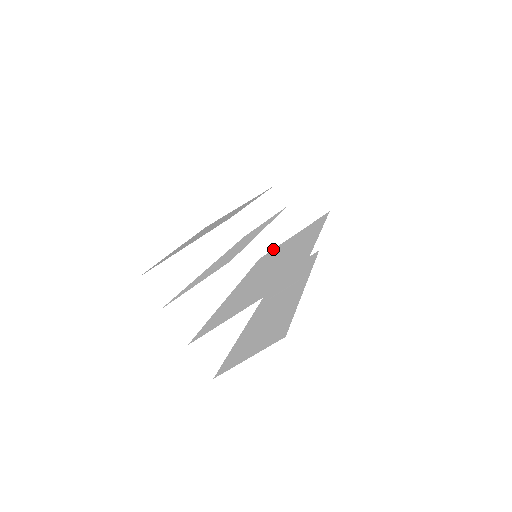
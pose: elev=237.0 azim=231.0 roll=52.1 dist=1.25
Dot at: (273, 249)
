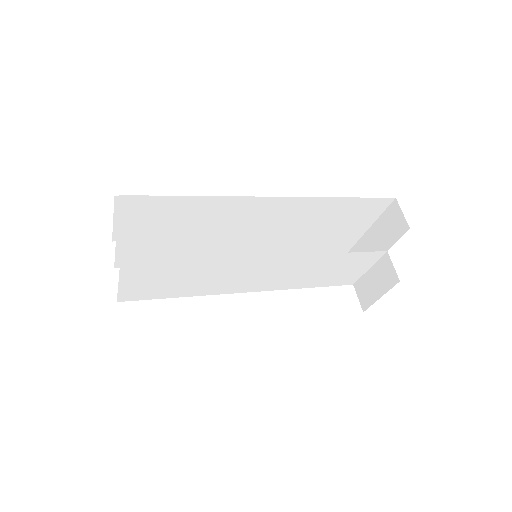
Dot at: (360, 274)
